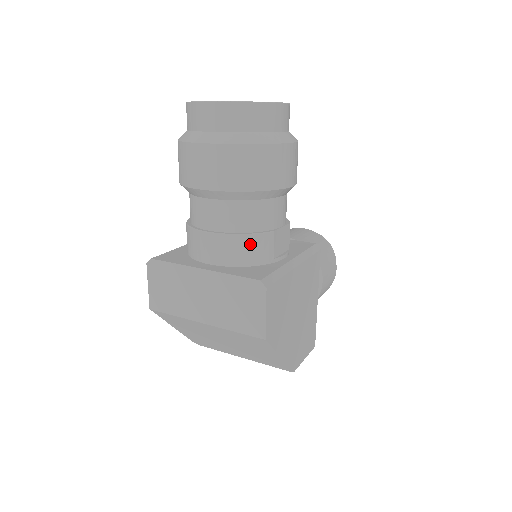
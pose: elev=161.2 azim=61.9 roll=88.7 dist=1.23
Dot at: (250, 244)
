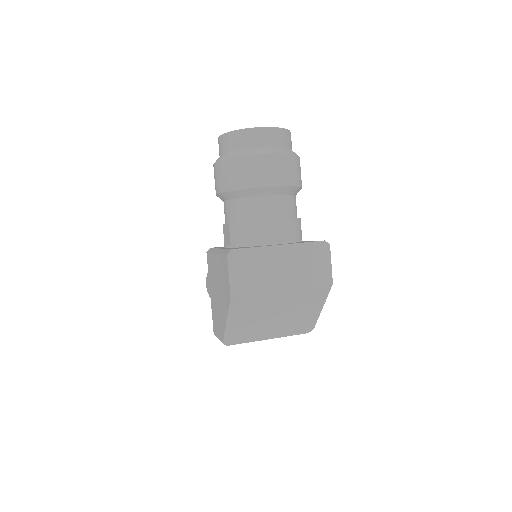
Dot at: (297, 225)
